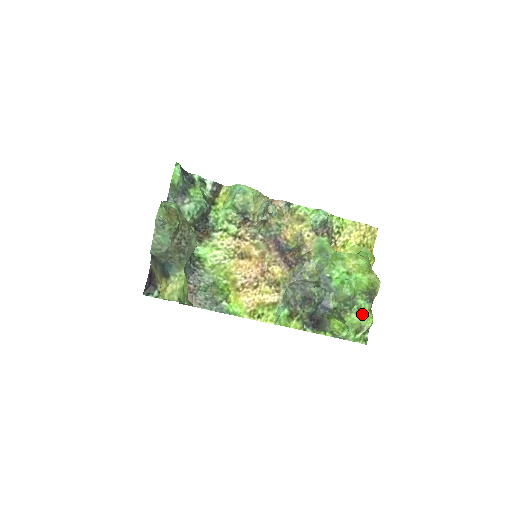
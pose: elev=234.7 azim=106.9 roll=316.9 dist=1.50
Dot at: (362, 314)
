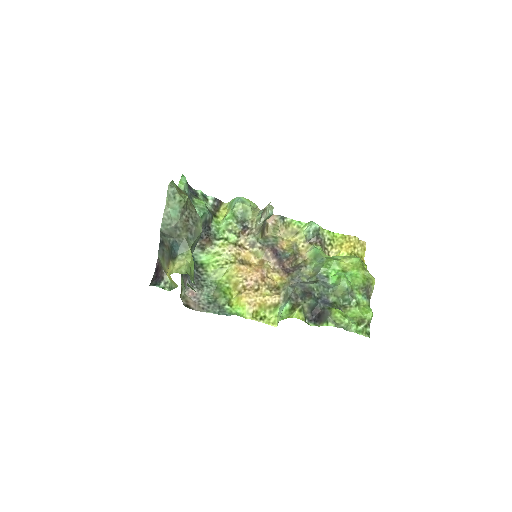
Dot at: (361, 308)
